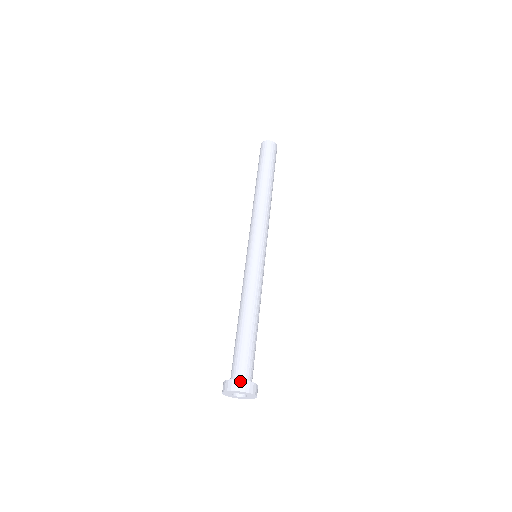
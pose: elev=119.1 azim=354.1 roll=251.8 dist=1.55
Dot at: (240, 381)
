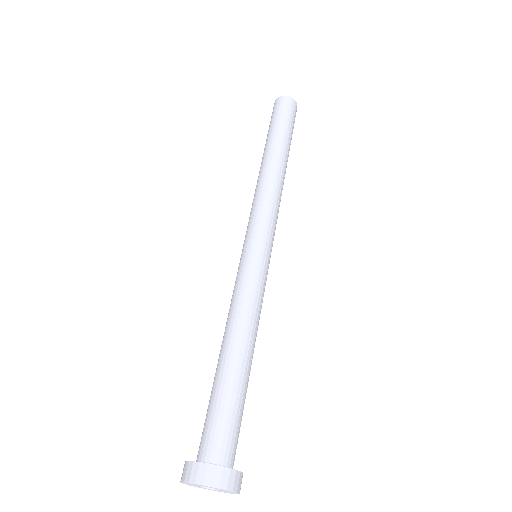
Dot at: (221, 469)
